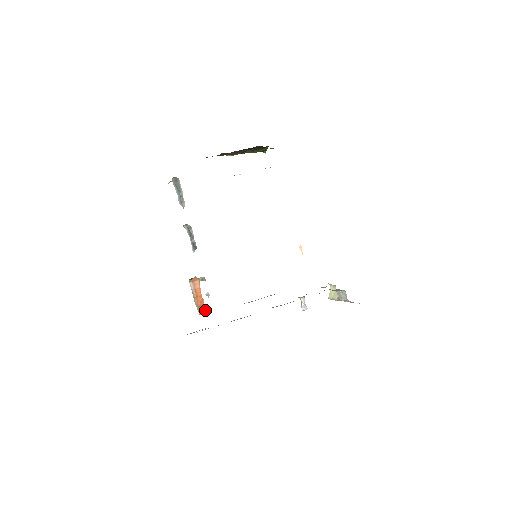
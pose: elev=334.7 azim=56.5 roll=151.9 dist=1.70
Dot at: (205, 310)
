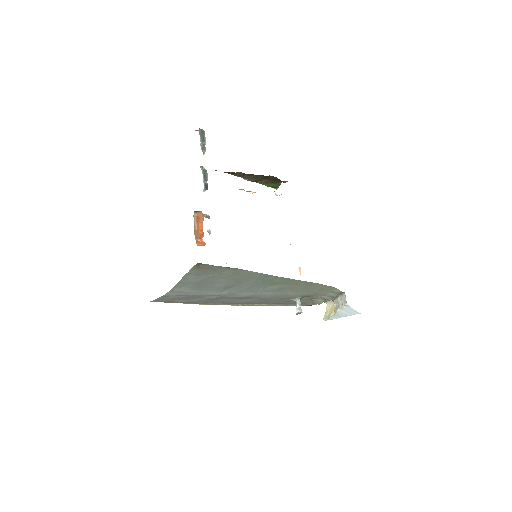
Dot at: (203, 244)
